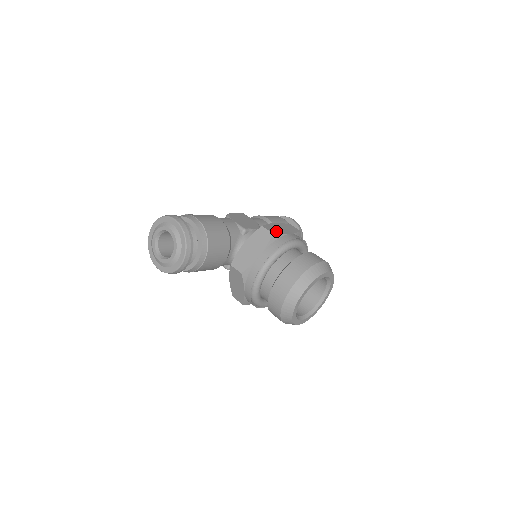
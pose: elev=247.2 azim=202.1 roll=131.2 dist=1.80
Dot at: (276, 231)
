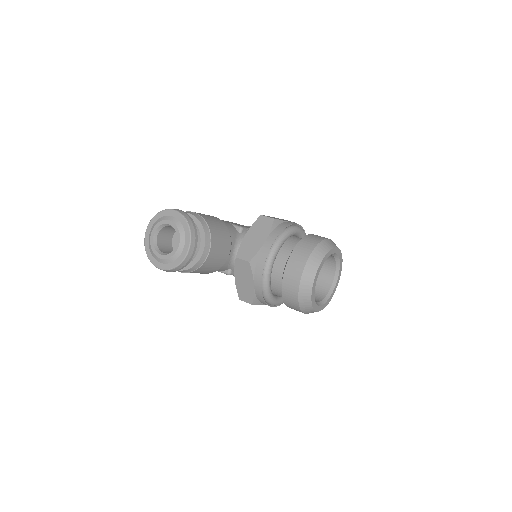
Dot at: occluded
